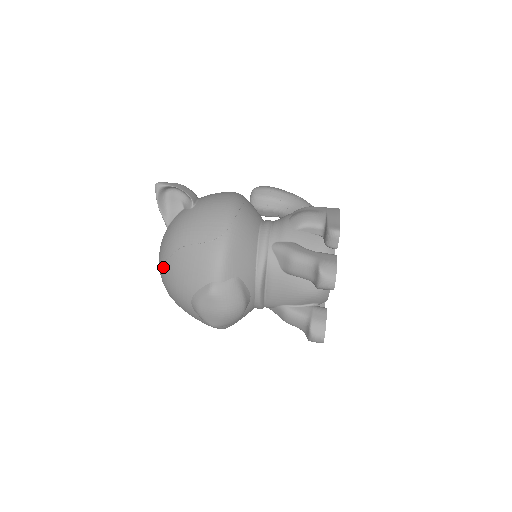
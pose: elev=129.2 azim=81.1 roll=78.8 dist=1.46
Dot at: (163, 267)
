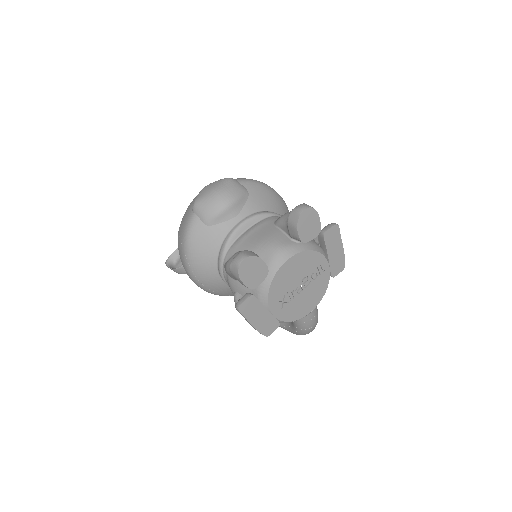
Dot at: occluded
